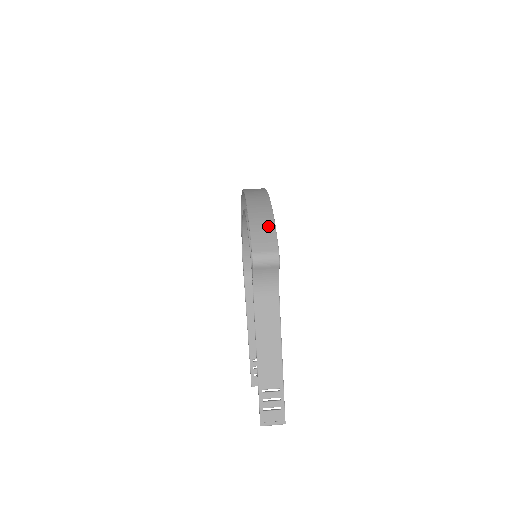
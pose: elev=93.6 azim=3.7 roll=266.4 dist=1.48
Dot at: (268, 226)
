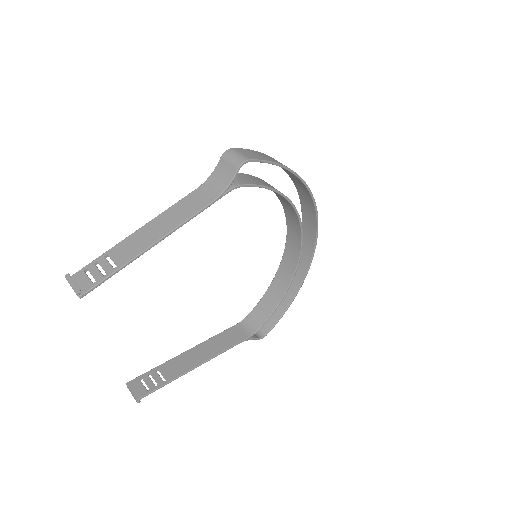
Dot at: (269, 159)
